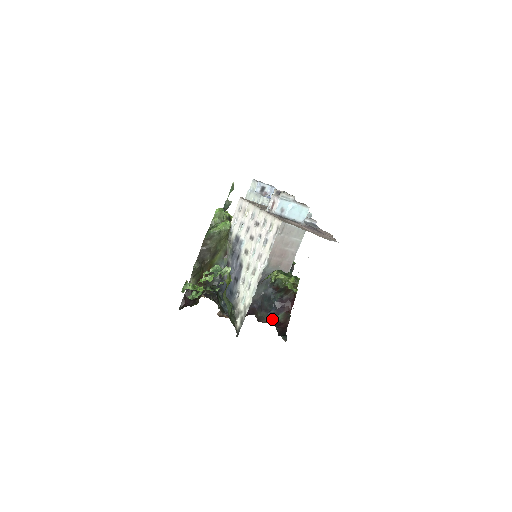
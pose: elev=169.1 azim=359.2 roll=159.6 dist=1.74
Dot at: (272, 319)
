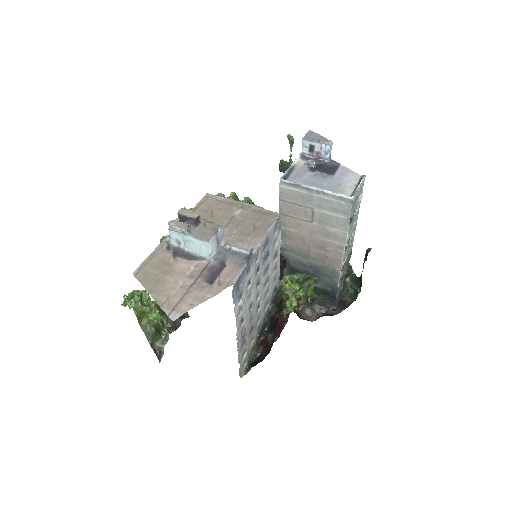
Dot at: (265, 335)
